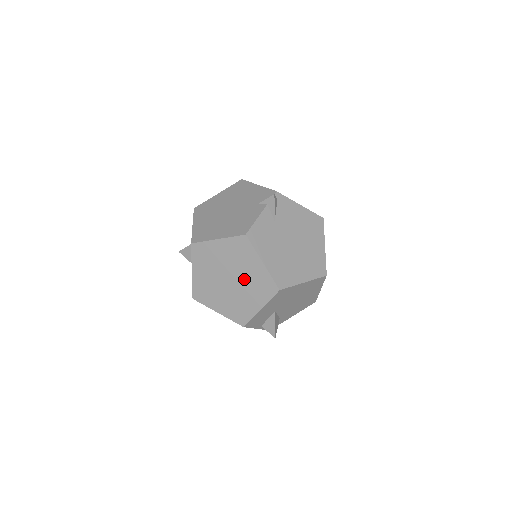
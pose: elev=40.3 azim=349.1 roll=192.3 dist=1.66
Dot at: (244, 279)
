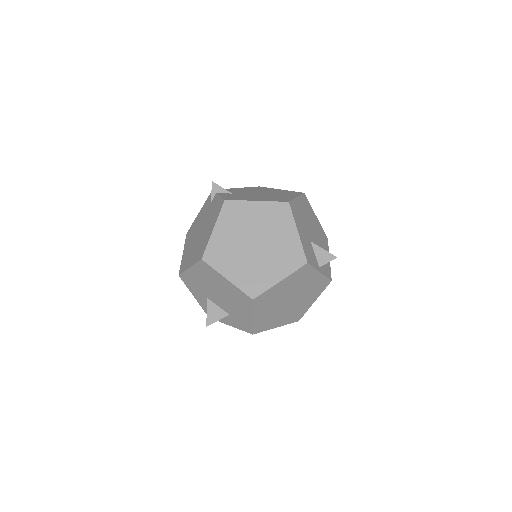
Dot at: (262, 229)
